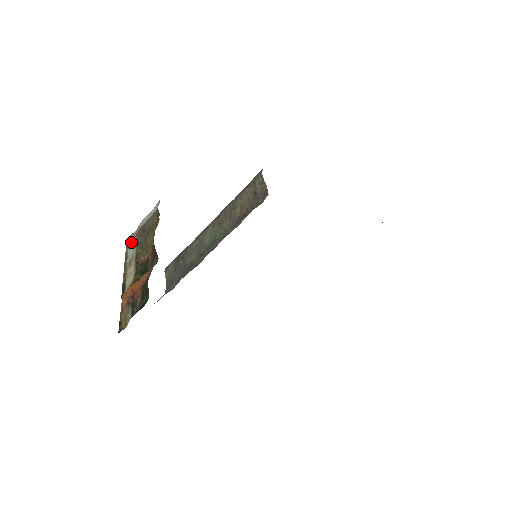
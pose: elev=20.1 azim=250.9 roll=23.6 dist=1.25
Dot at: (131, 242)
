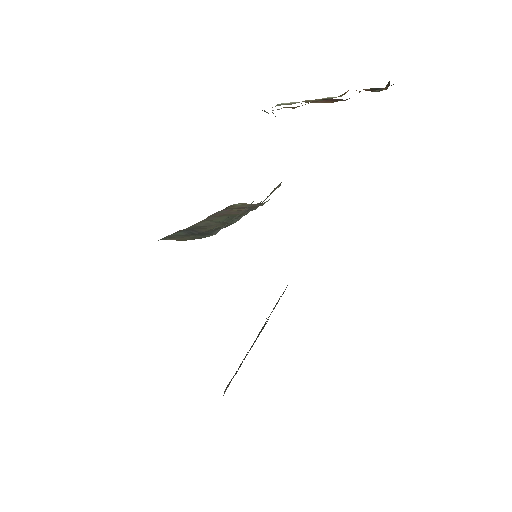
Dot at: occluded
